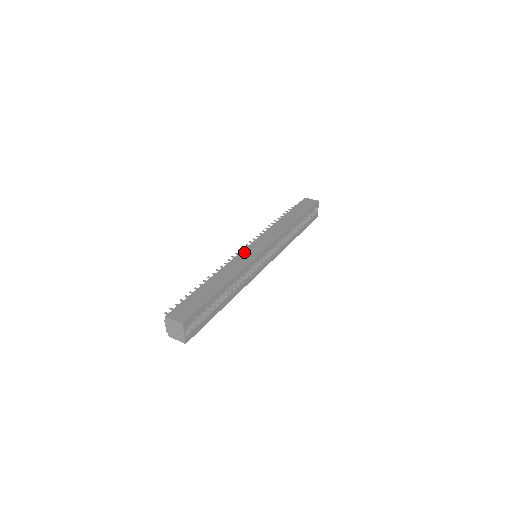
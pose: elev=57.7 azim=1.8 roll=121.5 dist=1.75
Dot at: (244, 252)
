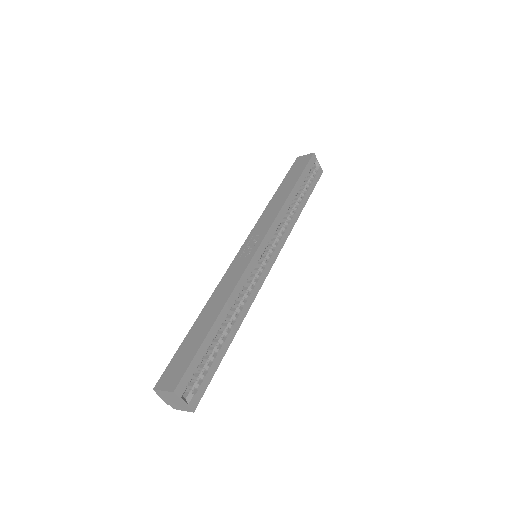
Dot at: (236, 259)
